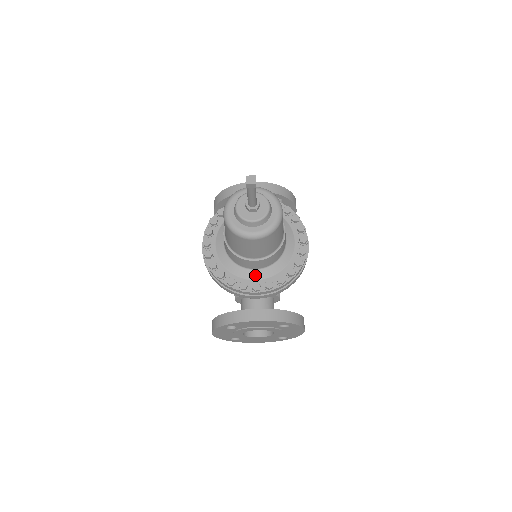
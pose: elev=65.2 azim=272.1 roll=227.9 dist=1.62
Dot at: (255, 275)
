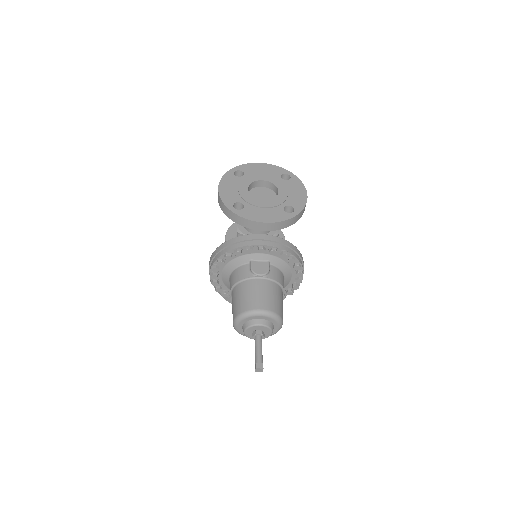
Dot at: occluded
